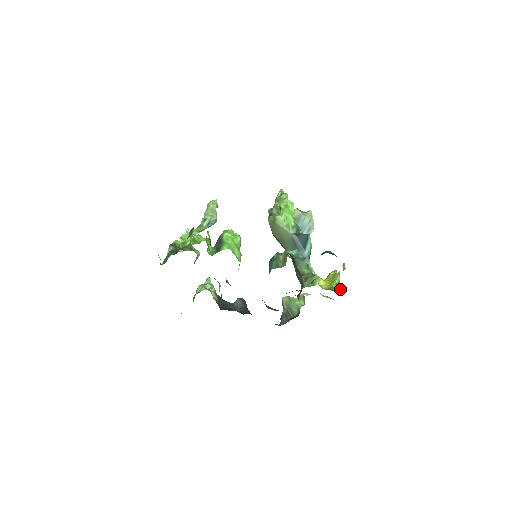
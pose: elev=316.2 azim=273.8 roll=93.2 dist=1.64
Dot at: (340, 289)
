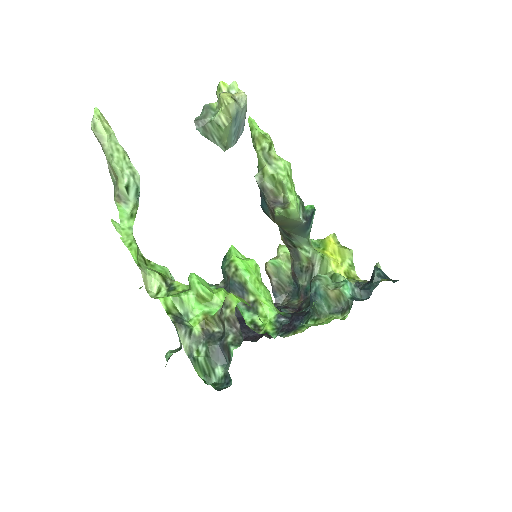
Dot at: (355, 272)
